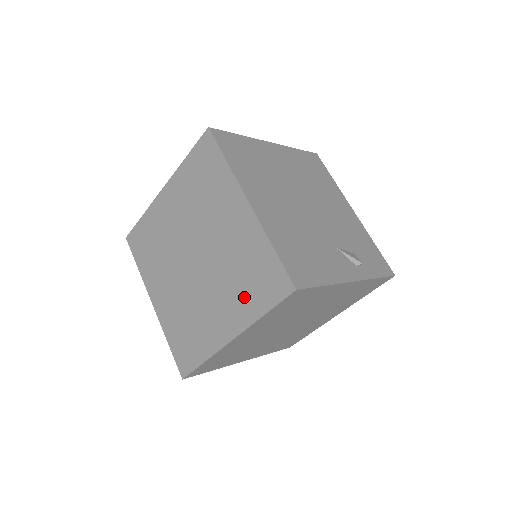
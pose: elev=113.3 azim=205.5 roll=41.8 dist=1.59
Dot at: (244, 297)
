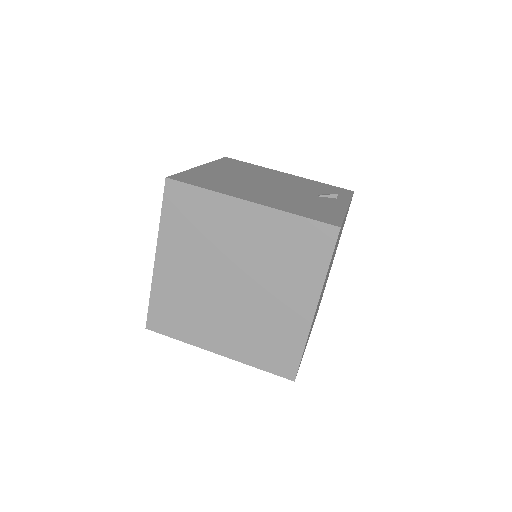
Dot at: (301, 271)
